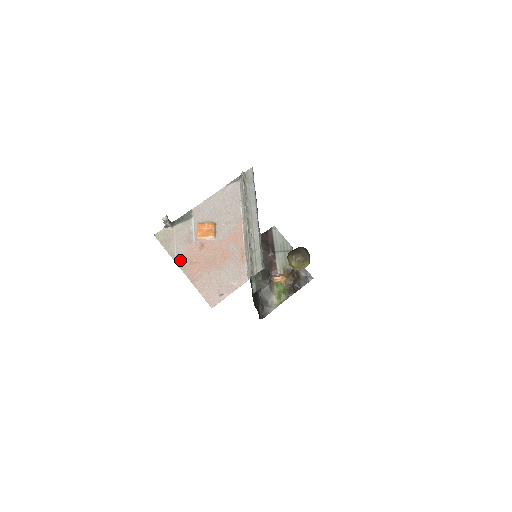
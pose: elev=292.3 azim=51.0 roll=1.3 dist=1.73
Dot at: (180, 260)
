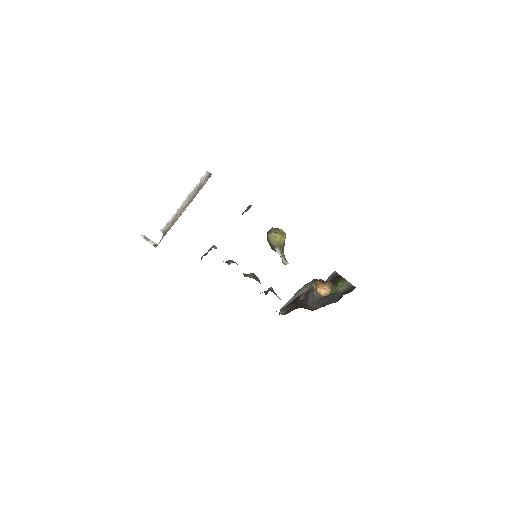
Dot at: occluded
